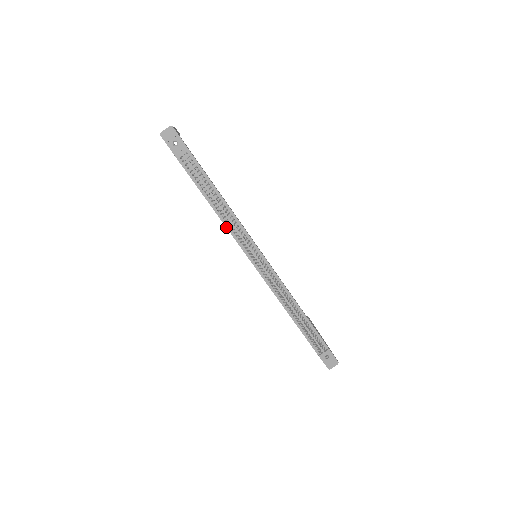
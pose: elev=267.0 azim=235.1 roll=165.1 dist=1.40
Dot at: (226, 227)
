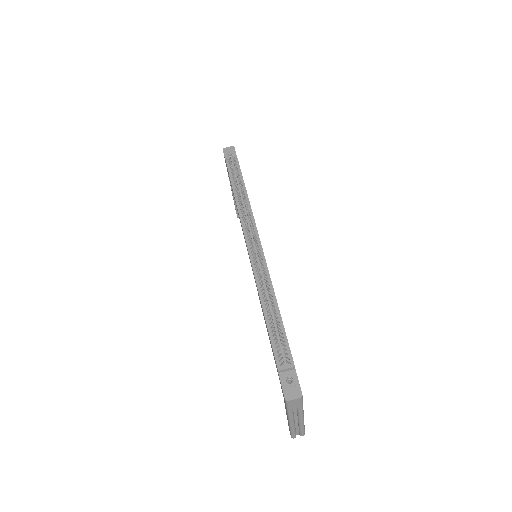
Dot at: (238, 211)
